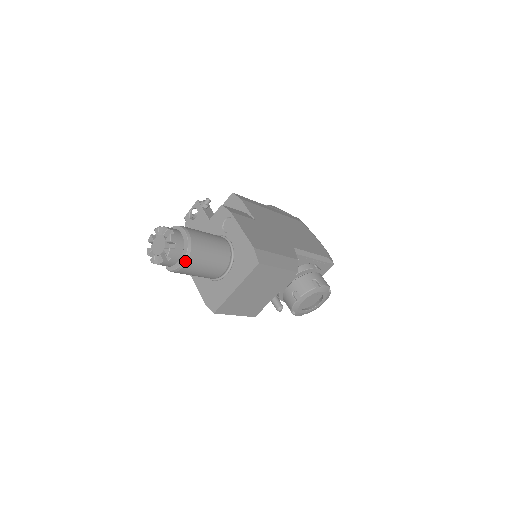
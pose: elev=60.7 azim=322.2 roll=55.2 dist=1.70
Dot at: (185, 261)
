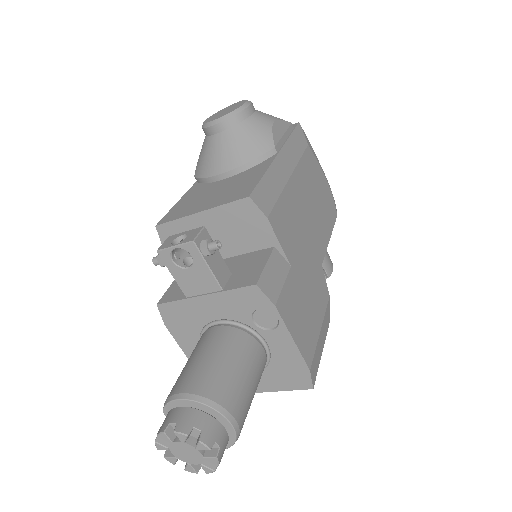
Dot at: occluded
